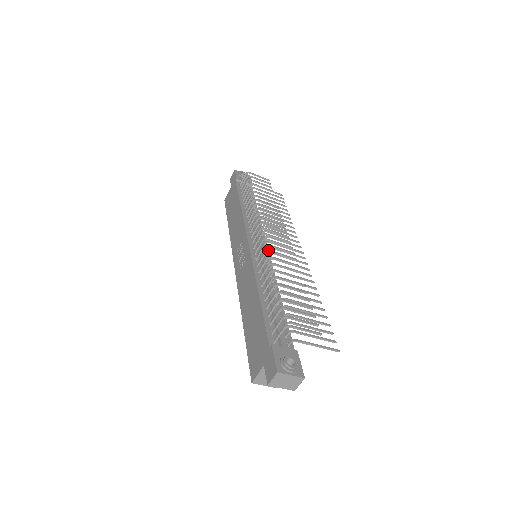
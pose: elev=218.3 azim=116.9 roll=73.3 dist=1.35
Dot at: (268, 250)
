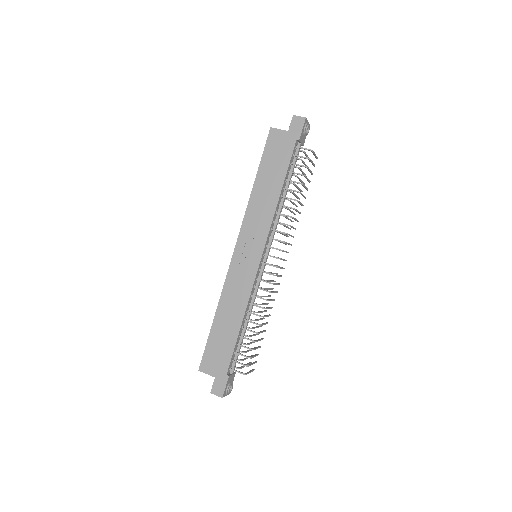
Dot at: (271, 292)
